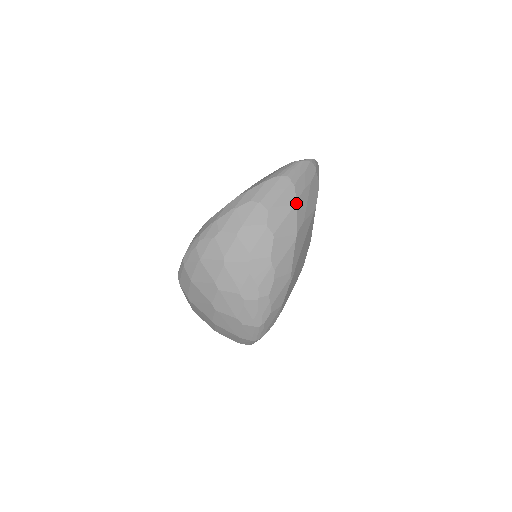
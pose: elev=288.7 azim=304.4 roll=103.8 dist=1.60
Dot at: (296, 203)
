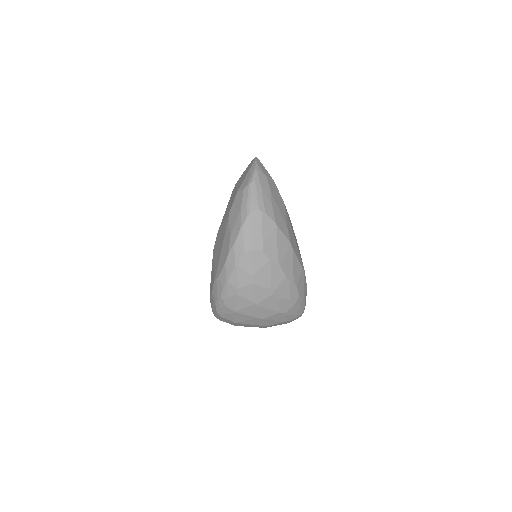
Dot at: (276, 225)
